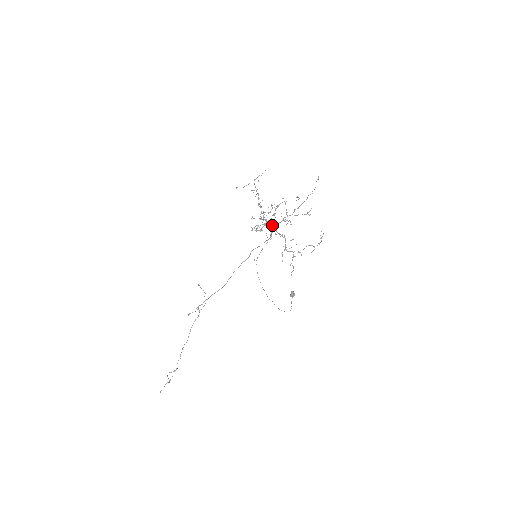
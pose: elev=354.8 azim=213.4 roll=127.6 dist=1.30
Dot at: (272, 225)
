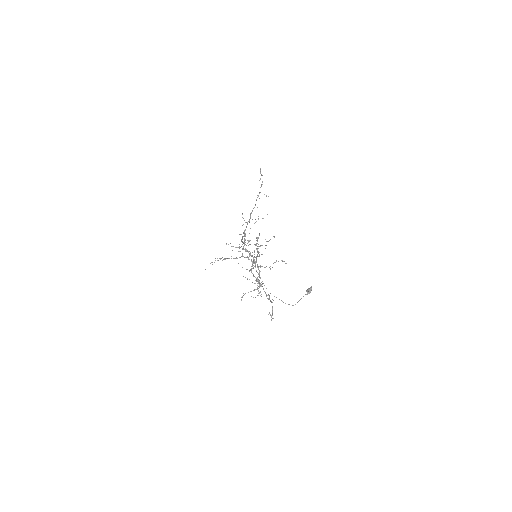
Dot at: (259, 254)
